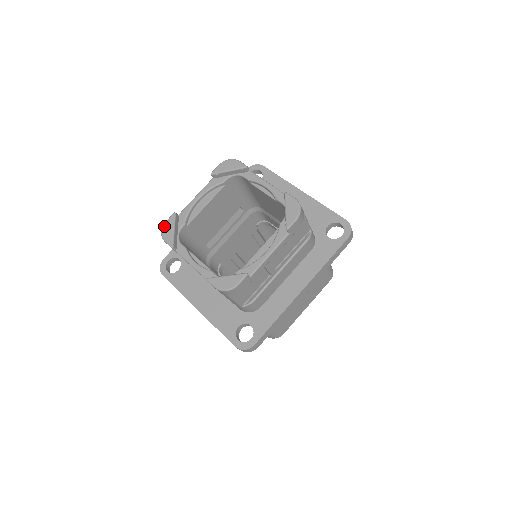
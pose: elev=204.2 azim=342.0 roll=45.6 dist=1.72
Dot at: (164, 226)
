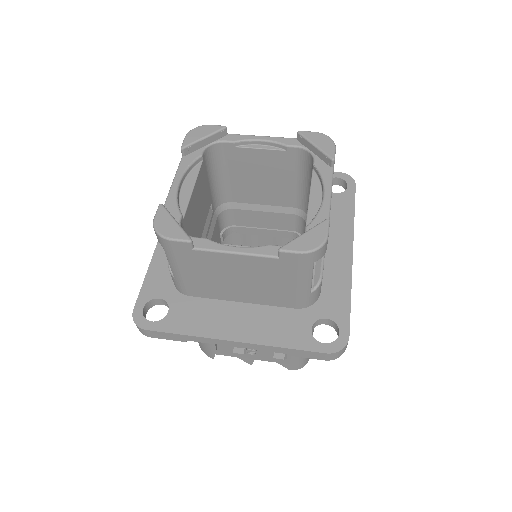
Dot at: (156, 223)
